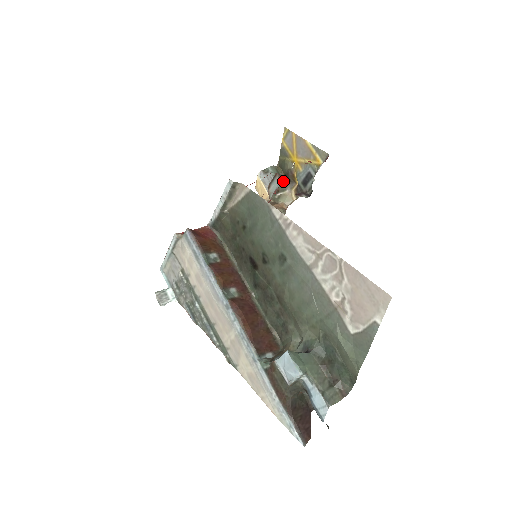
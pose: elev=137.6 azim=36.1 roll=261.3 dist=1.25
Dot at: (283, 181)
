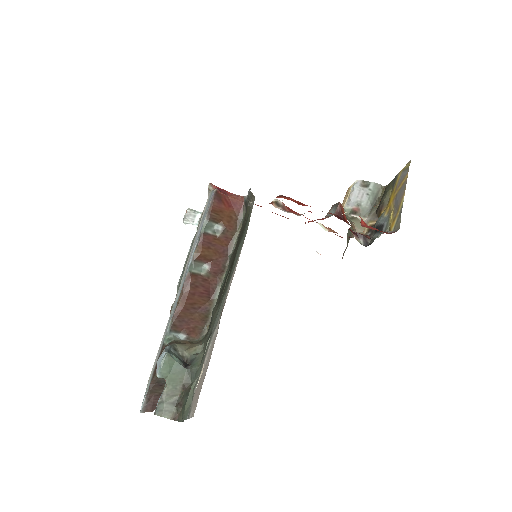
Dot at: (372, 207)
